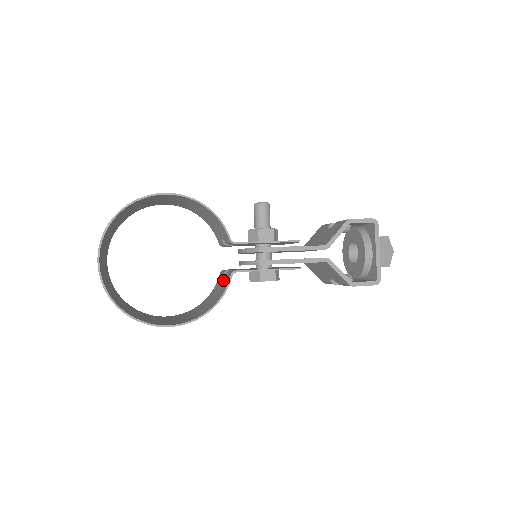
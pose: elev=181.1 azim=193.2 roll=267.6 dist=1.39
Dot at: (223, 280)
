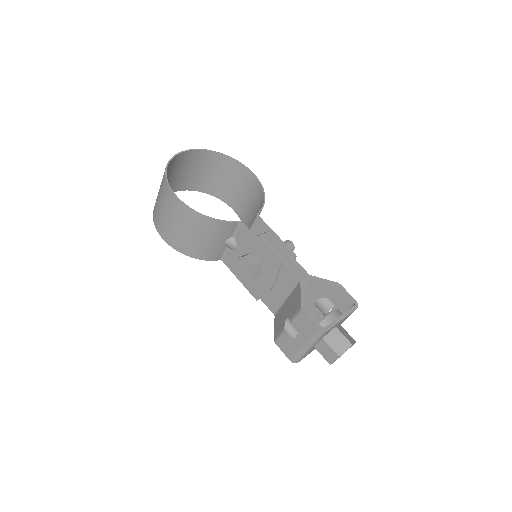
Dot at: (224, 239)
